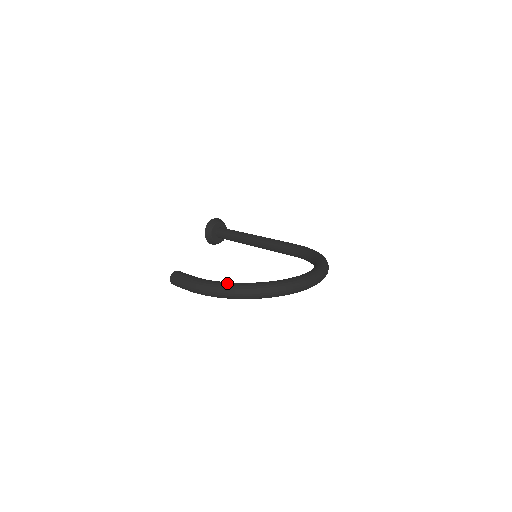
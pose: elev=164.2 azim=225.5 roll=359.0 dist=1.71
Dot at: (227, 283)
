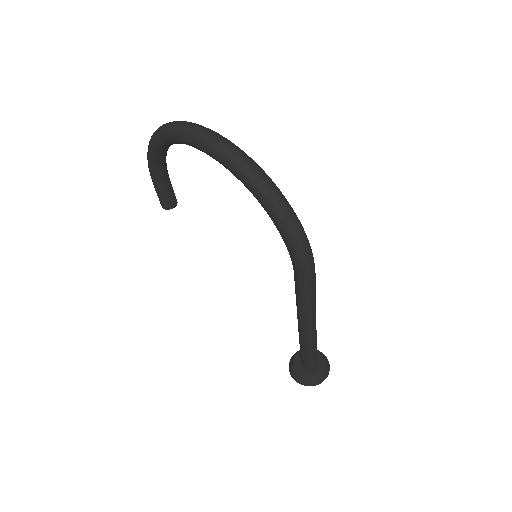
Dot at: occluded
